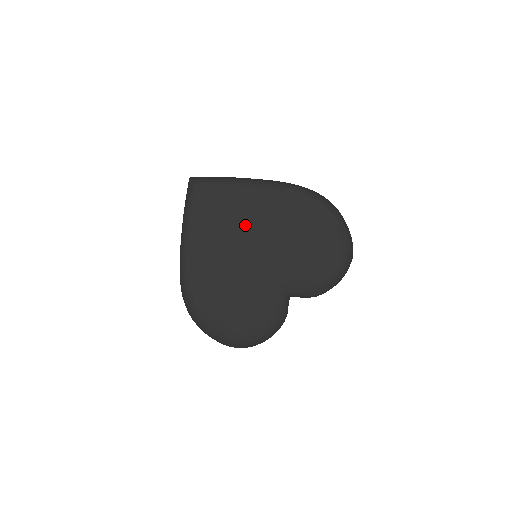
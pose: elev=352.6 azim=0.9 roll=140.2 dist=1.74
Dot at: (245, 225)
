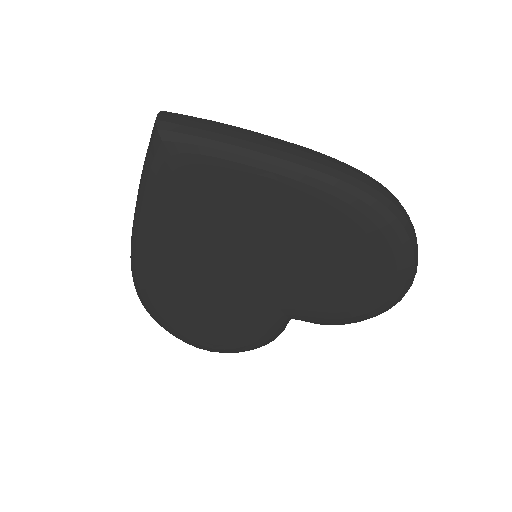
Dot at: (246, 227)
